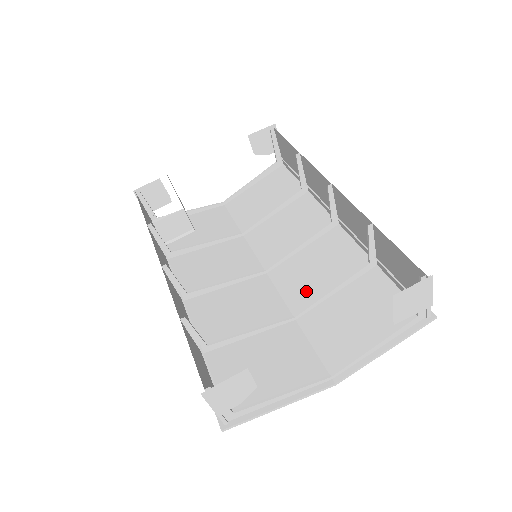
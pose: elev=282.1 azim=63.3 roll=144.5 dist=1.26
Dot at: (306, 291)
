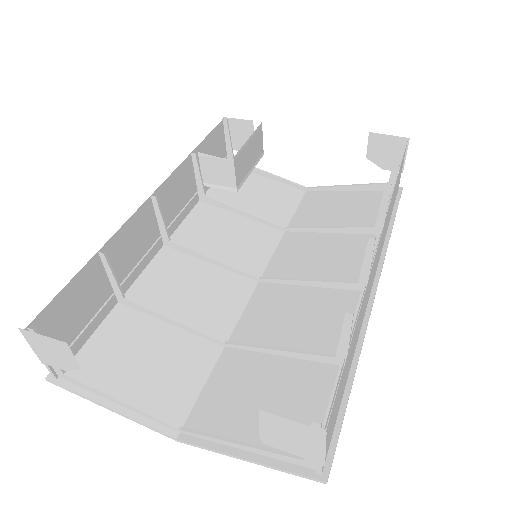
Dot at: (263, 329)
